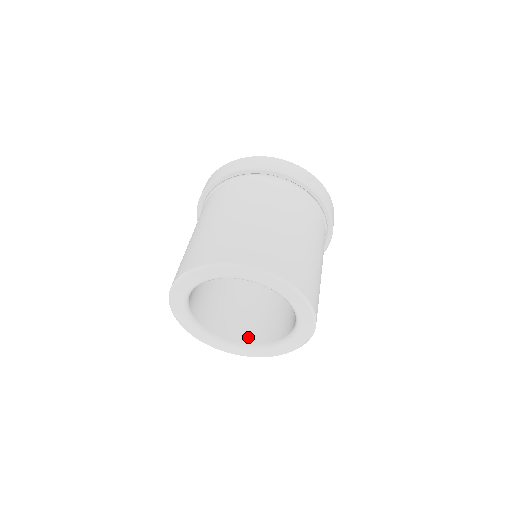
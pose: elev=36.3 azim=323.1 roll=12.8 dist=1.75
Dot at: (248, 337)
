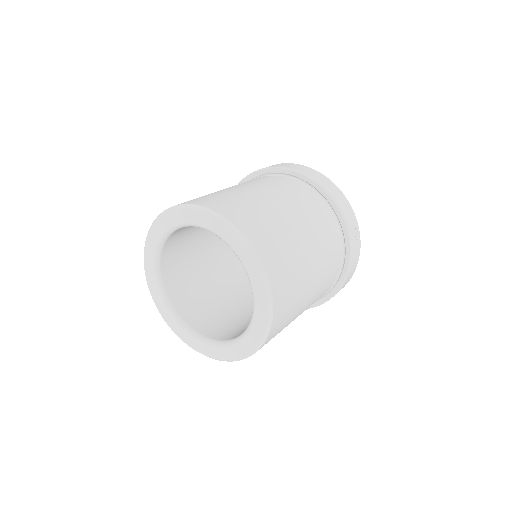
Dot at: (188, 314)
